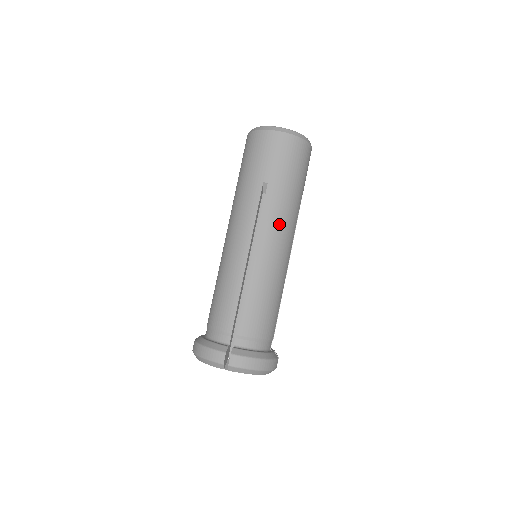
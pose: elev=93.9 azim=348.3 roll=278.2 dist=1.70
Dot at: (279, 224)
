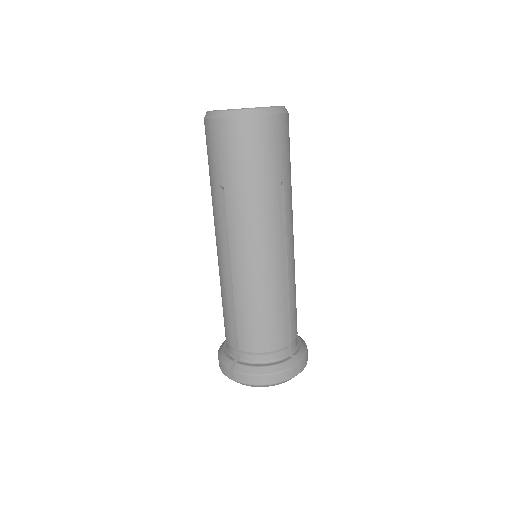
Dot at: occluded
